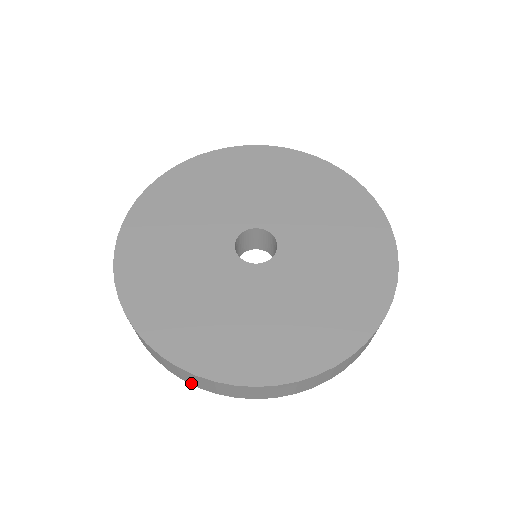
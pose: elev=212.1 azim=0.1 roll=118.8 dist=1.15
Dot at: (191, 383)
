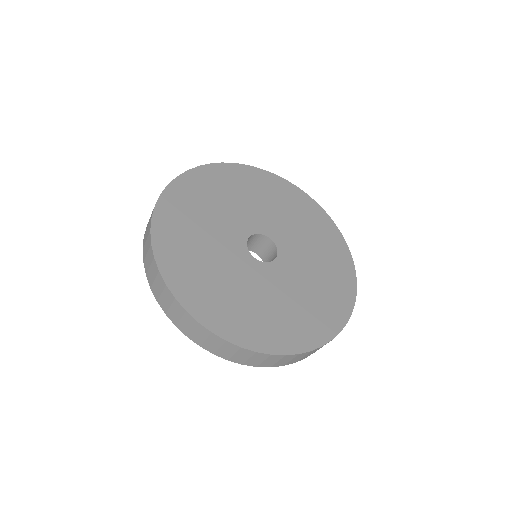
Dot at: (145, 267)
